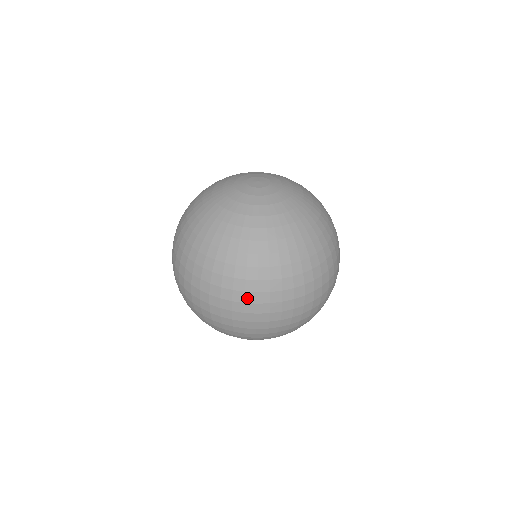
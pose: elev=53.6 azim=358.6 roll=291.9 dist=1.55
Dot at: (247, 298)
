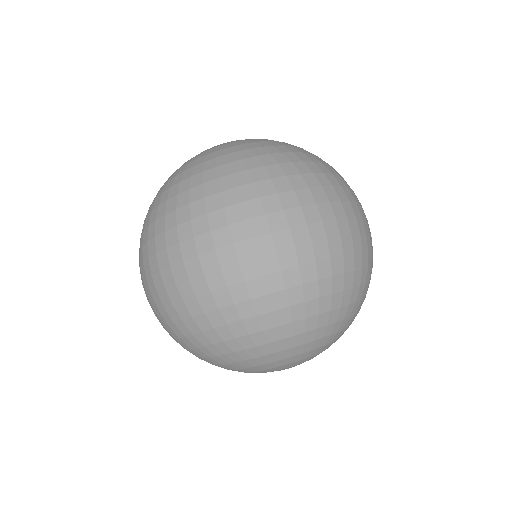
Dot at: (168, 240)
